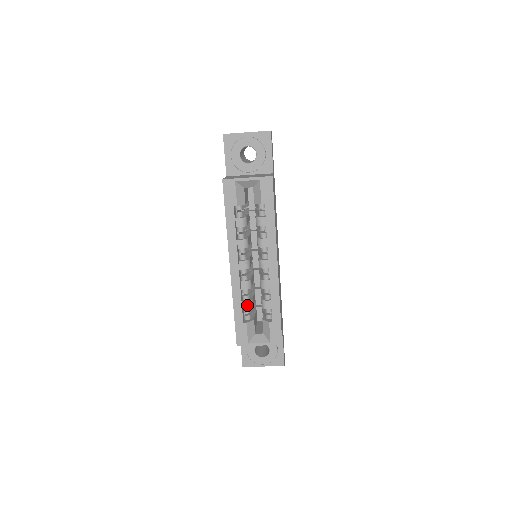
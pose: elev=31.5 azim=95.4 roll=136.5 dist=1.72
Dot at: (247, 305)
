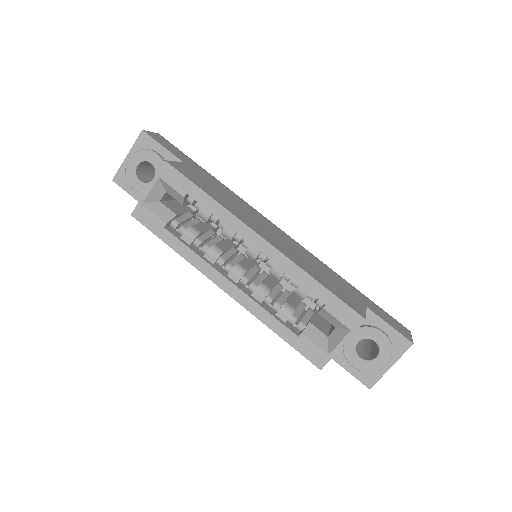
Dot at: (284, 313)
